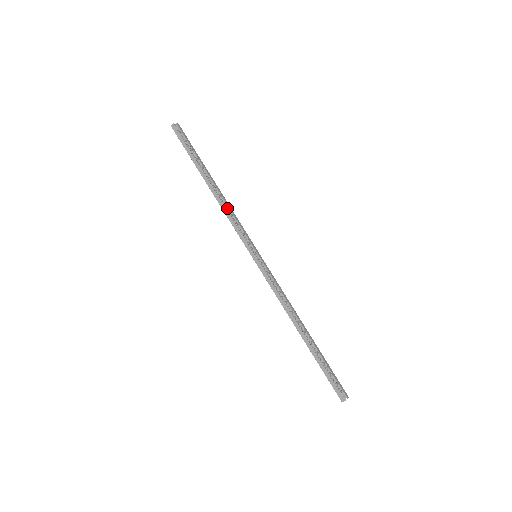
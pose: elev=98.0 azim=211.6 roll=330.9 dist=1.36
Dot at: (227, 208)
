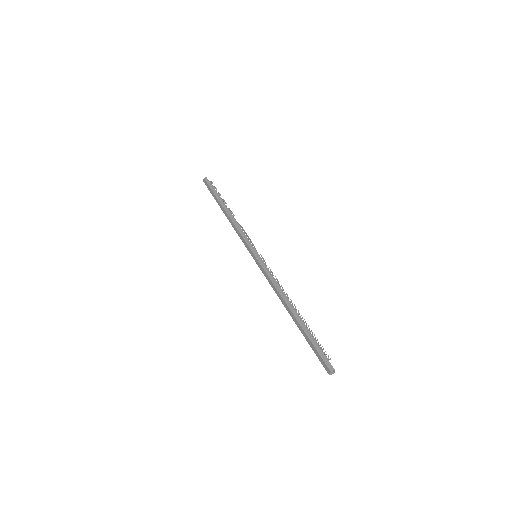
Dot at: (238, 224)
